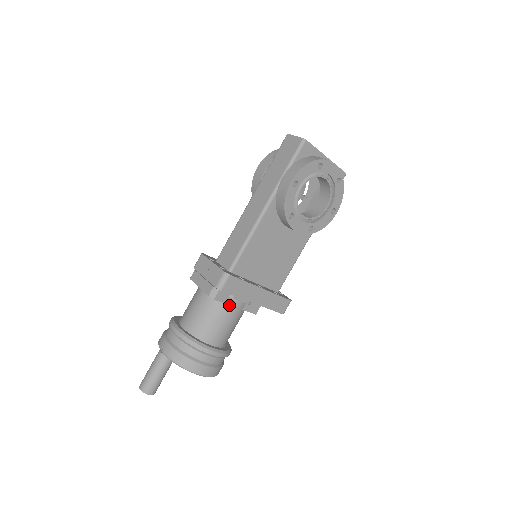
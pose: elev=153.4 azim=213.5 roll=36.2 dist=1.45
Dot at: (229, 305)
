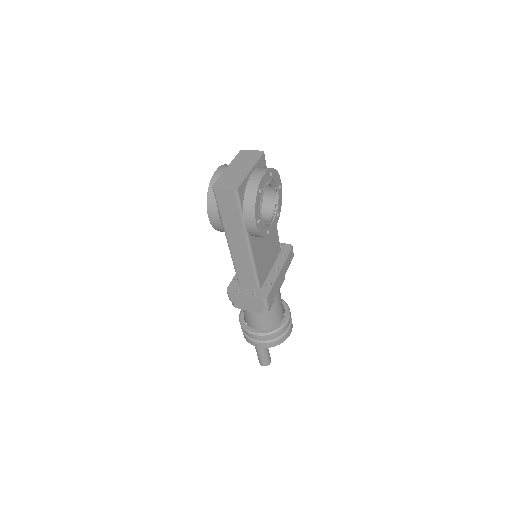
Dot at: (274, 301)
